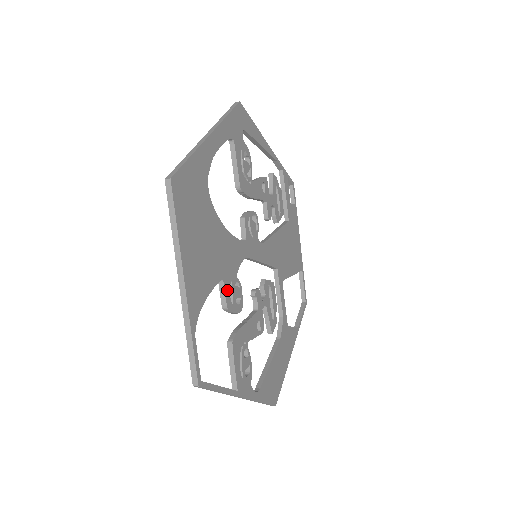
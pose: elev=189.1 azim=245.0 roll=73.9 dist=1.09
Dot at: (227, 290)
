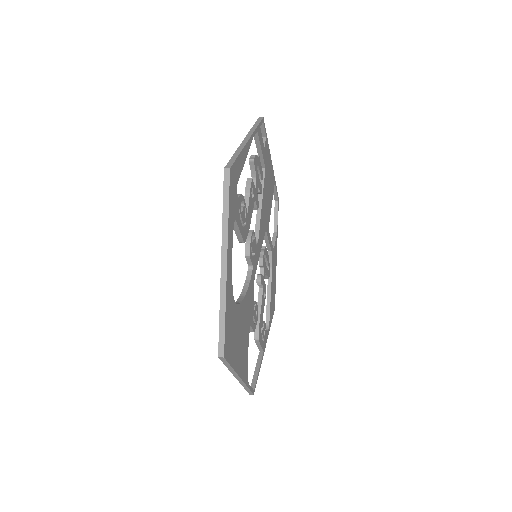
Dot at: (252, 324)
